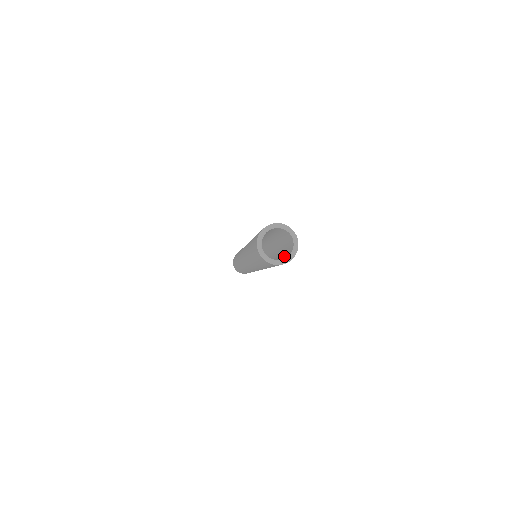
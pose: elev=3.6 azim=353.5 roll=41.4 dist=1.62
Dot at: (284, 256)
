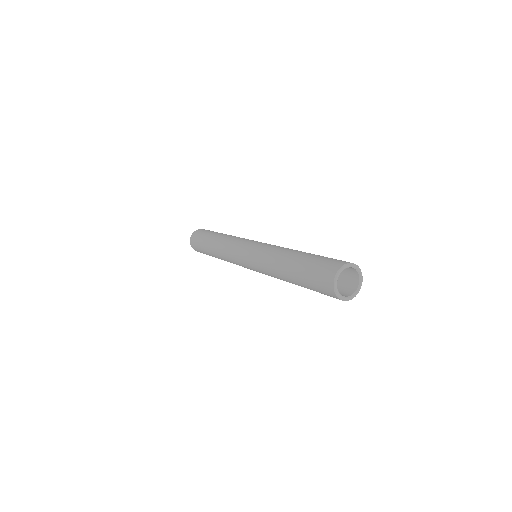
Dot at: occluded
